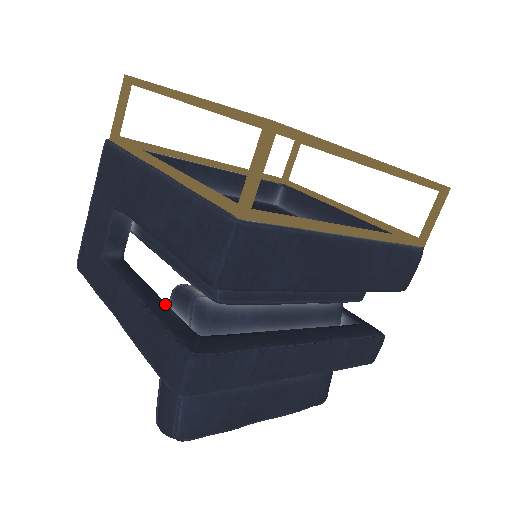
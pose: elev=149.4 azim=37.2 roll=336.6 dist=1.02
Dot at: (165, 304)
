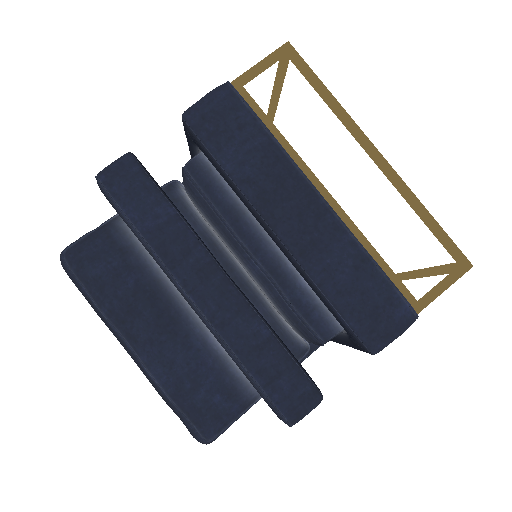
Dot at: occluded
